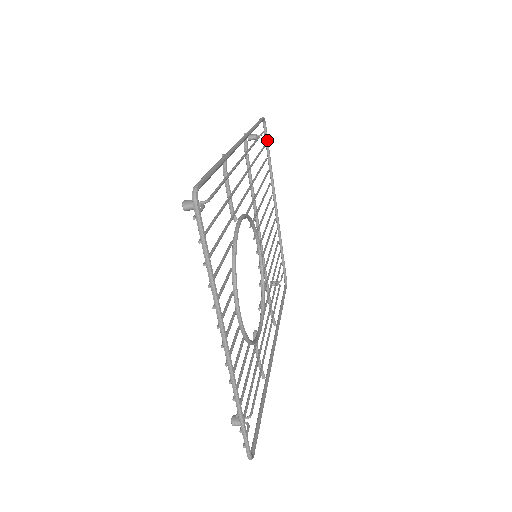
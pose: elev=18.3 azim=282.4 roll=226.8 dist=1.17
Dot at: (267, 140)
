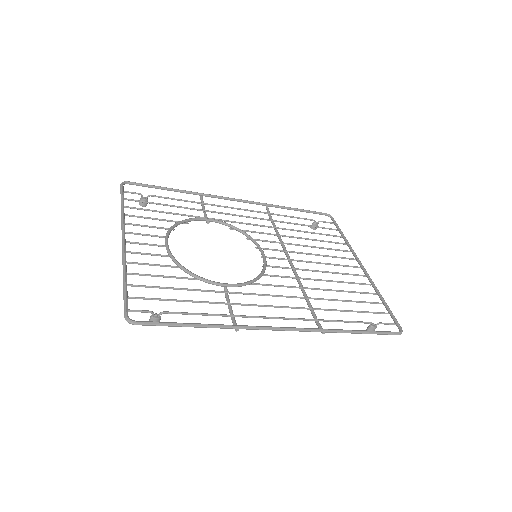
Dot at: (336, 225)
